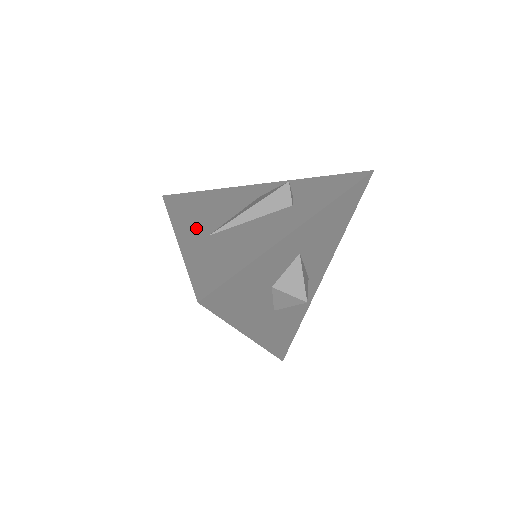
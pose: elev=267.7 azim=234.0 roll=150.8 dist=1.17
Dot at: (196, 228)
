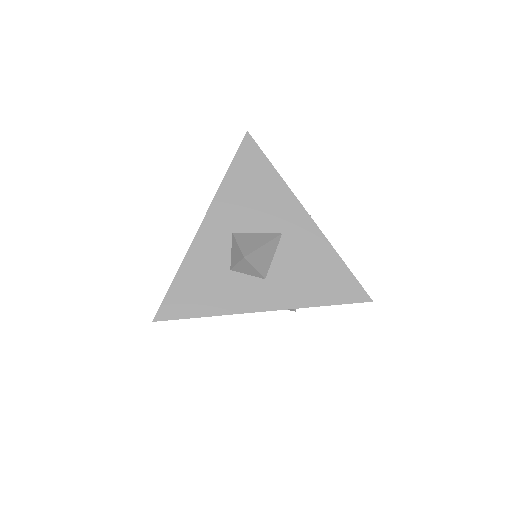
Dot at: occluded
